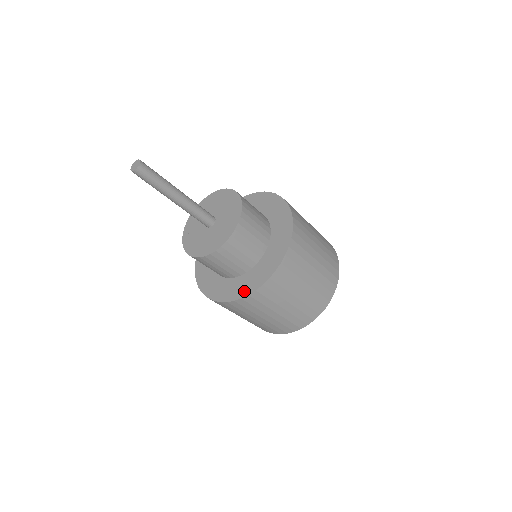
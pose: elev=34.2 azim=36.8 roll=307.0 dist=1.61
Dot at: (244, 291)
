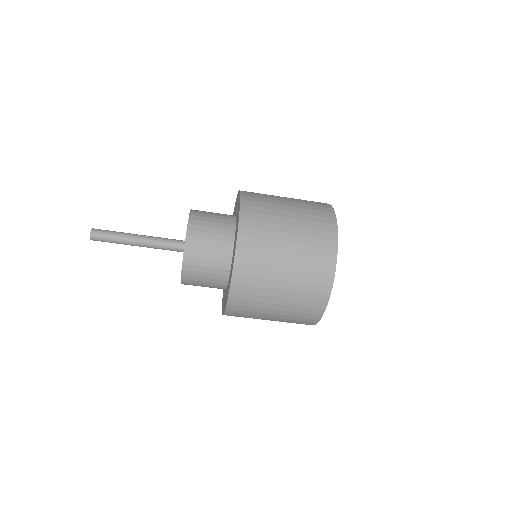
Dot at: (226, 301)
